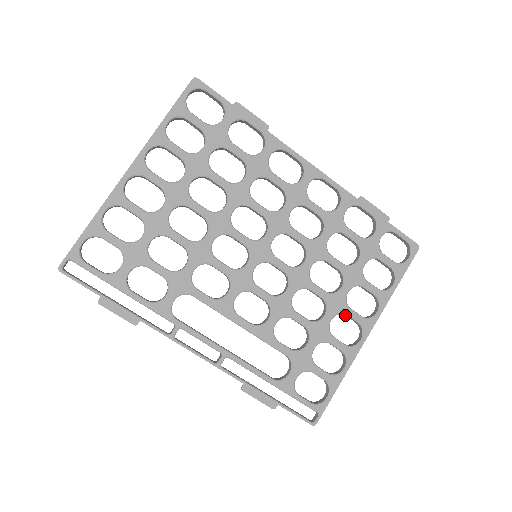
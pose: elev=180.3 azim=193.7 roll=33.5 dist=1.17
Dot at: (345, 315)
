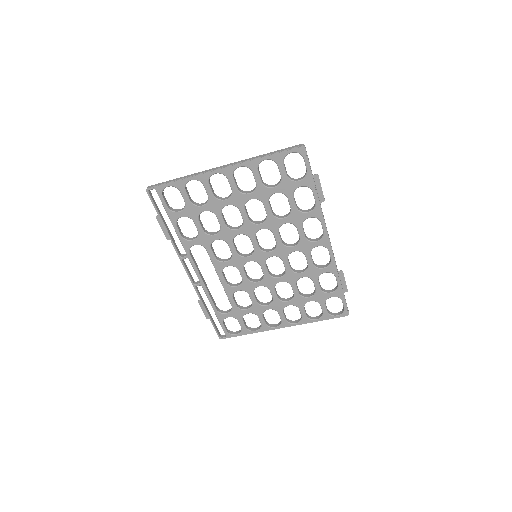
Dot at: occluded
